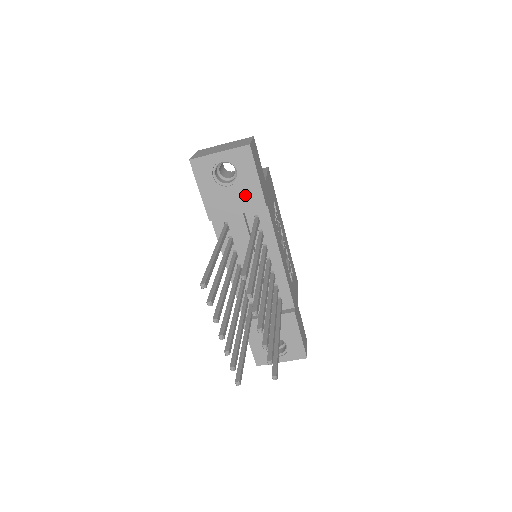
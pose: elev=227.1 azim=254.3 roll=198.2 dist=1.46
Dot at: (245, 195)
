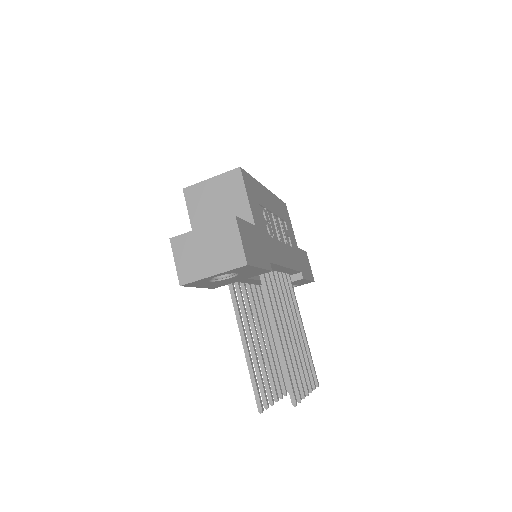
Dot at: (248, 275)
